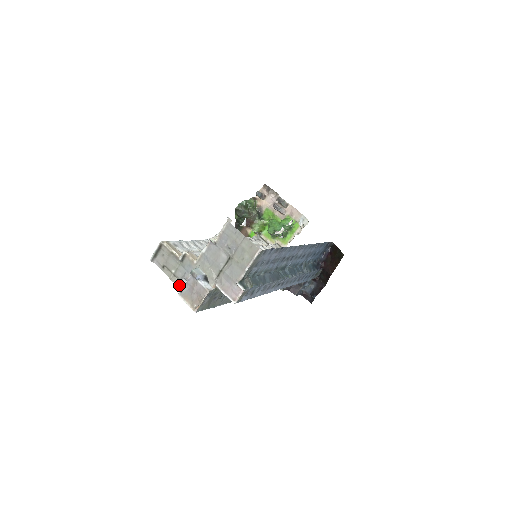
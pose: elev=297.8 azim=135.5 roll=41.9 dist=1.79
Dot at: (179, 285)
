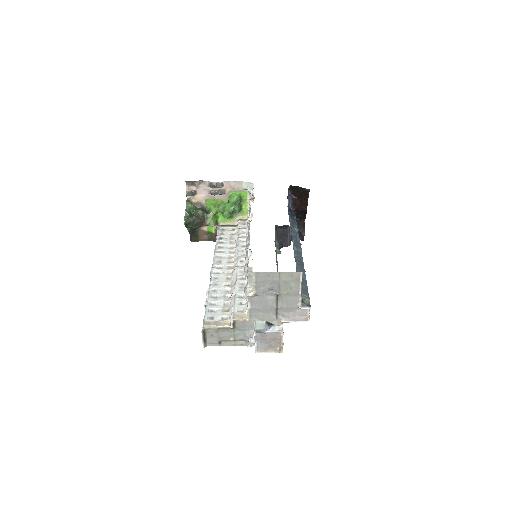
Dot at: (247, 344)
